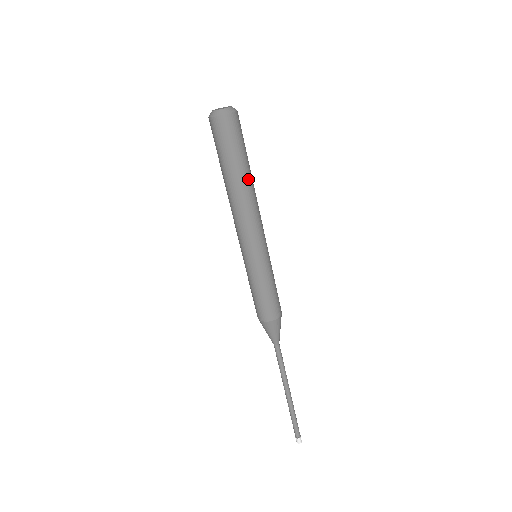
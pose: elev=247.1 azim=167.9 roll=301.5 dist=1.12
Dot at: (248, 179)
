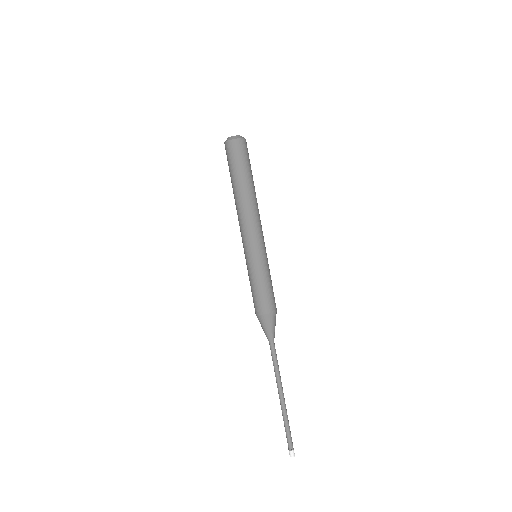
Dot at: occluded
